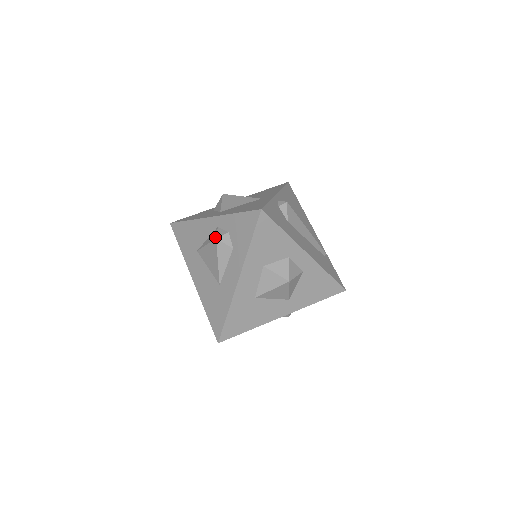
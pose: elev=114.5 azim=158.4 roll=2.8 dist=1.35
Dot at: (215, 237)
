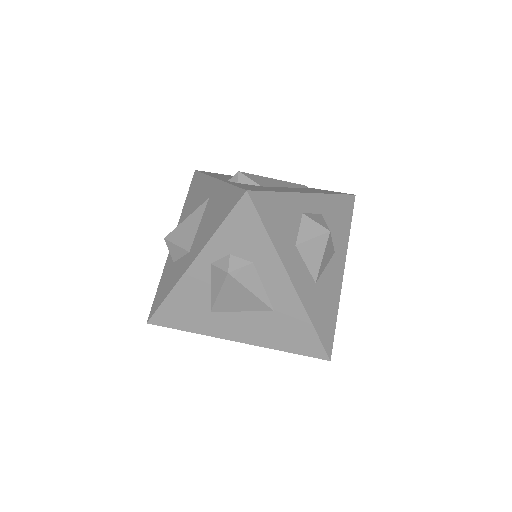
Dot at: (224, 274)
